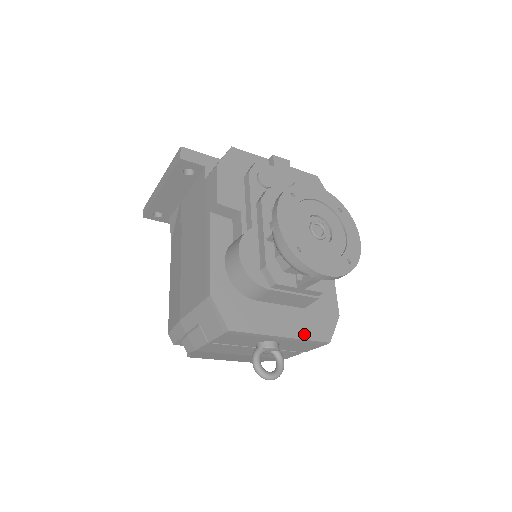
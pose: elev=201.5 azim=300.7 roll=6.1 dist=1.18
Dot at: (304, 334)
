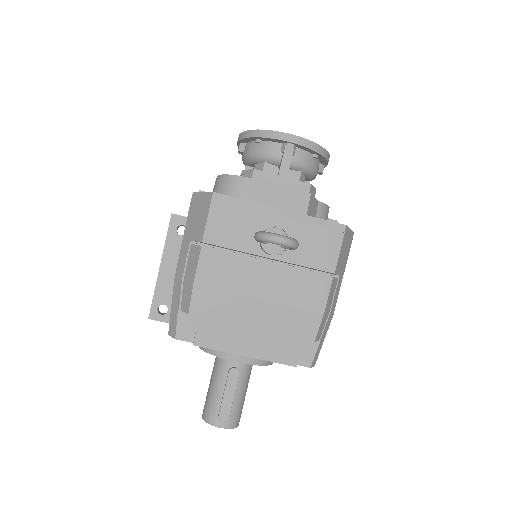
Dot at: (309, 217)
